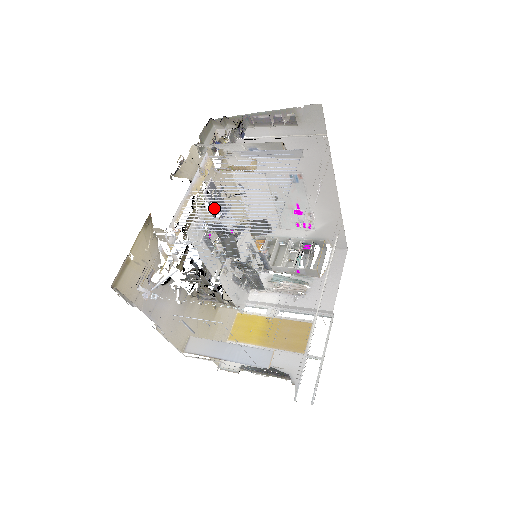
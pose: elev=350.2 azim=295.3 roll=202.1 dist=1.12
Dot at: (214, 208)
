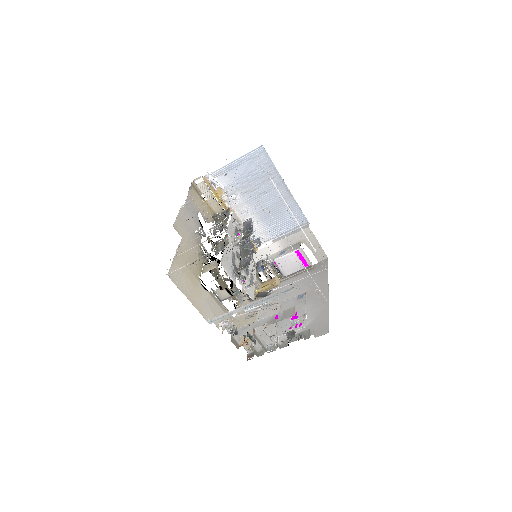
Dot at: (255, 207)
